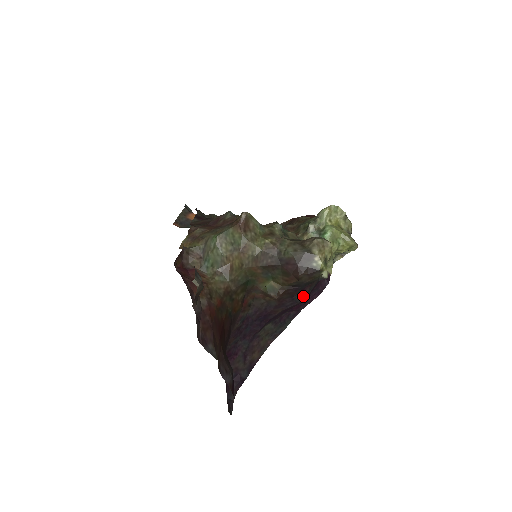
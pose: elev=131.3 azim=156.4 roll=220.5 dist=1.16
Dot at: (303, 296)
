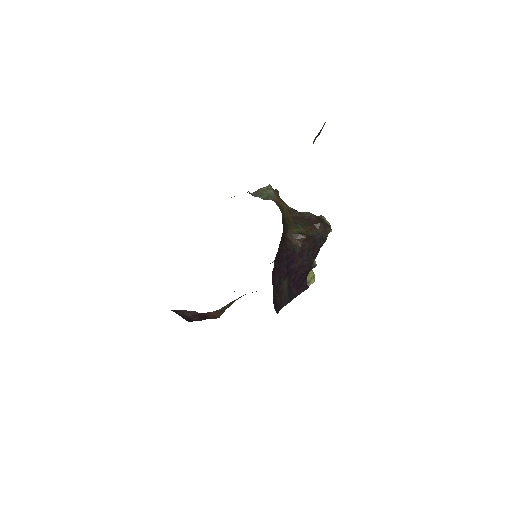
Dot at: (312, 258)
